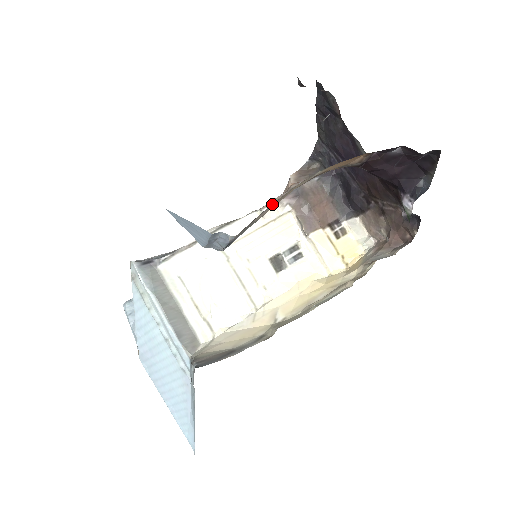
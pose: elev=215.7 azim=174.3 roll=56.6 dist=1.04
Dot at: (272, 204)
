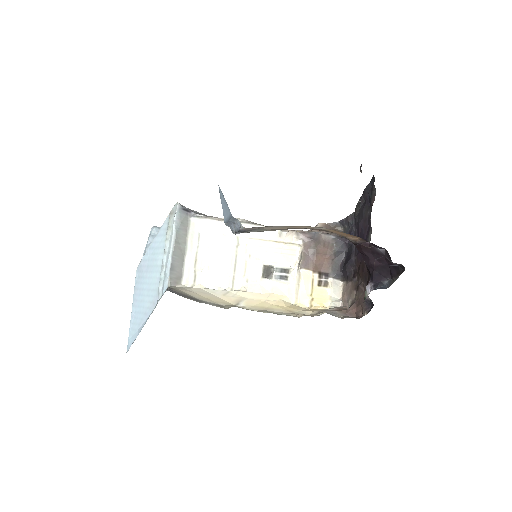
Dot at: (281, 226)
